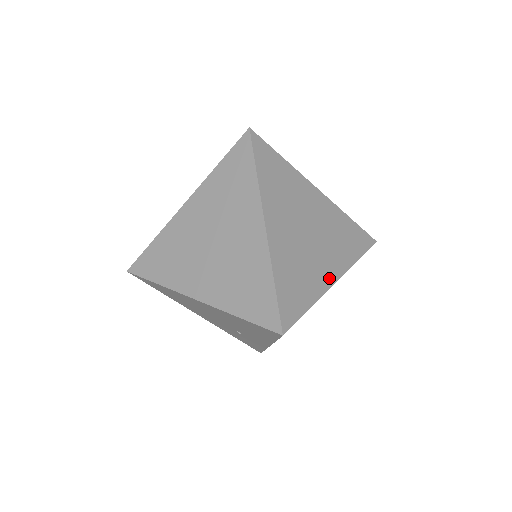
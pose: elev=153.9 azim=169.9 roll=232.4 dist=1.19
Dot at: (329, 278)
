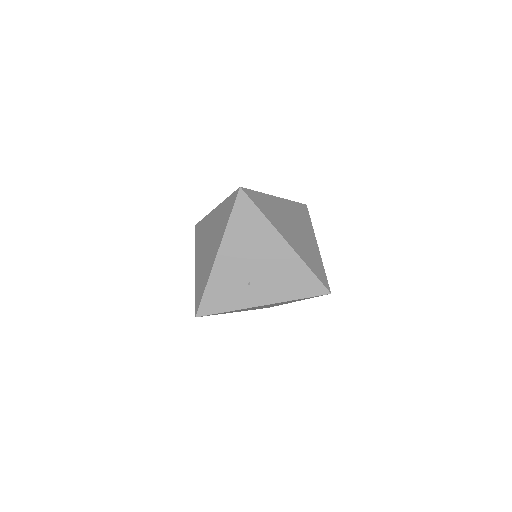
Dot at: occluded
